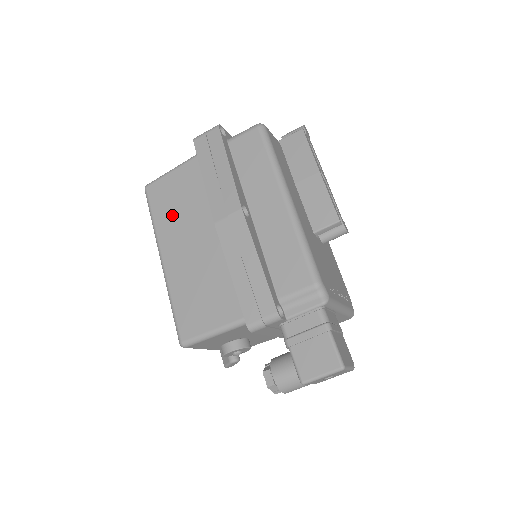
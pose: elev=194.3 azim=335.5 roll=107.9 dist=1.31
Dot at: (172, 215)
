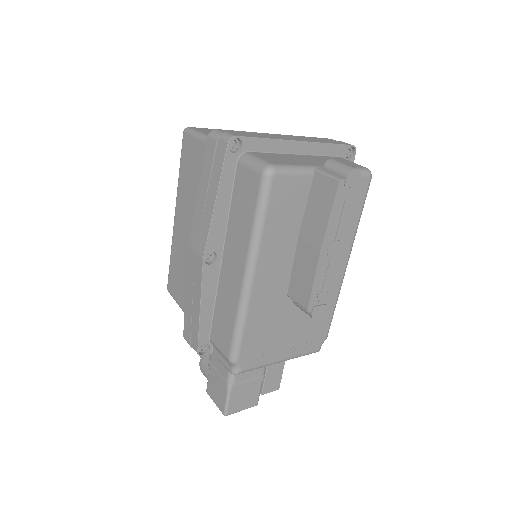
Dot at: (188, 186)
